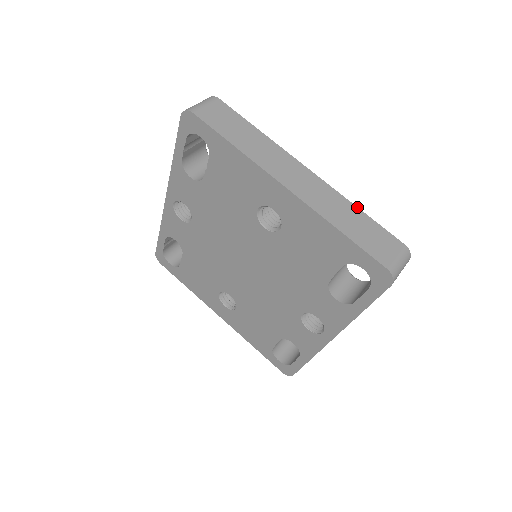
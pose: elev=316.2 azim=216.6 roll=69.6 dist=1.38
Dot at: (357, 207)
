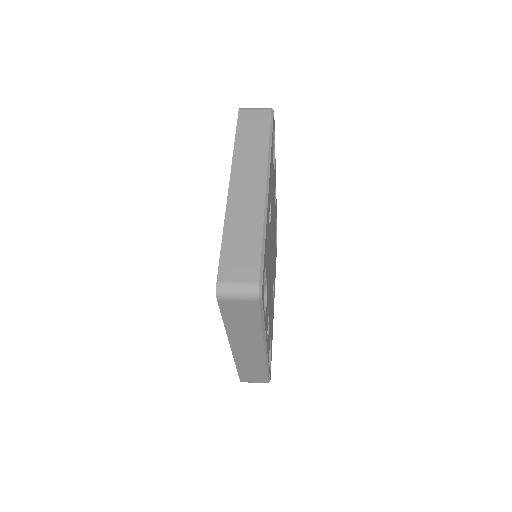
Dot at: (263, 231)
